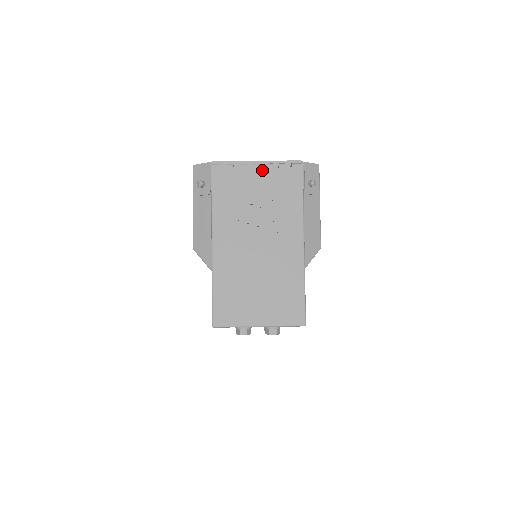
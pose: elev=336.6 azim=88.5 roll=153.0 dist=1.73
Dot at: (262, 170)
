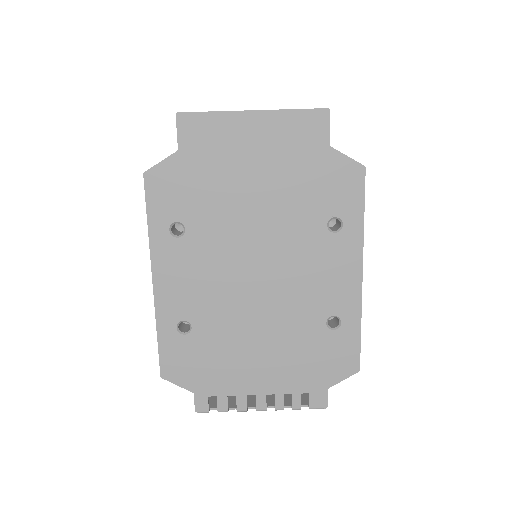
Dot at: (268, 407)
